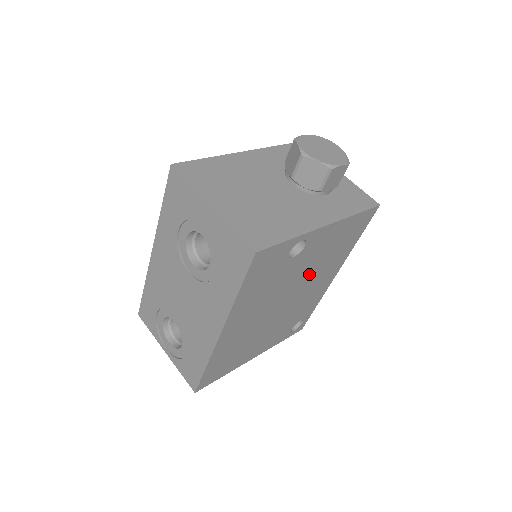
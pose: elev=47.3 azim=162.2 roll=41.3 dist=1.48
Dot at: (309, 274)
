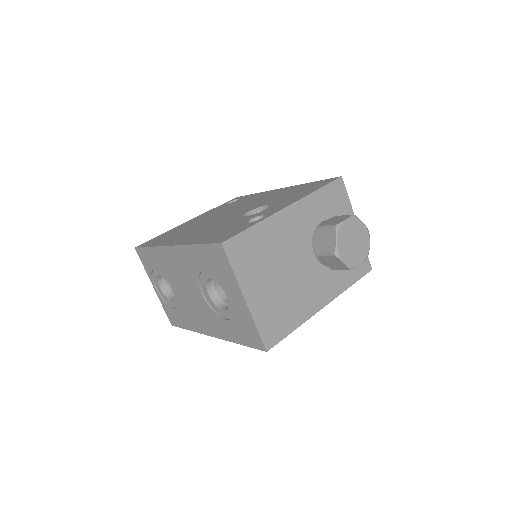
Dot at: occluded
